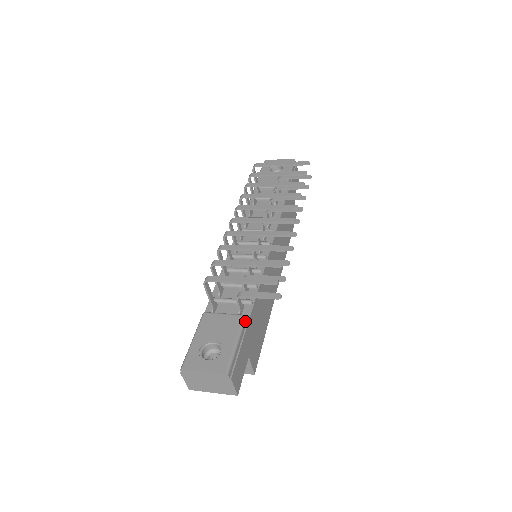
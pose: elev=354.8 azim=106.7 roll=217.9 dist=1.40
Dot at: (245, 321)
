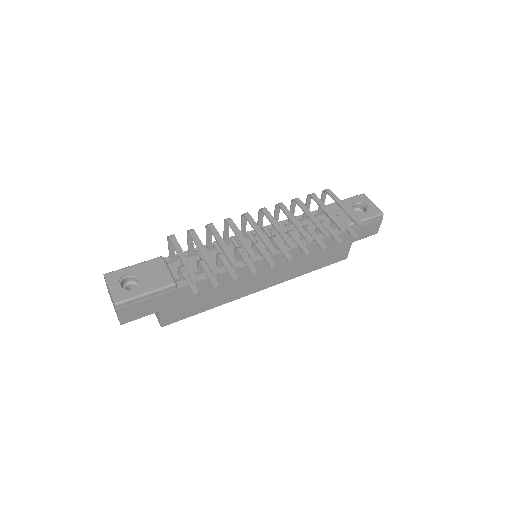
Dot at: (171, 287)
